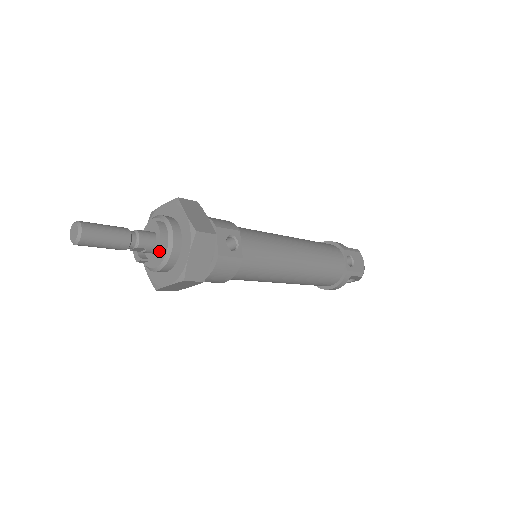
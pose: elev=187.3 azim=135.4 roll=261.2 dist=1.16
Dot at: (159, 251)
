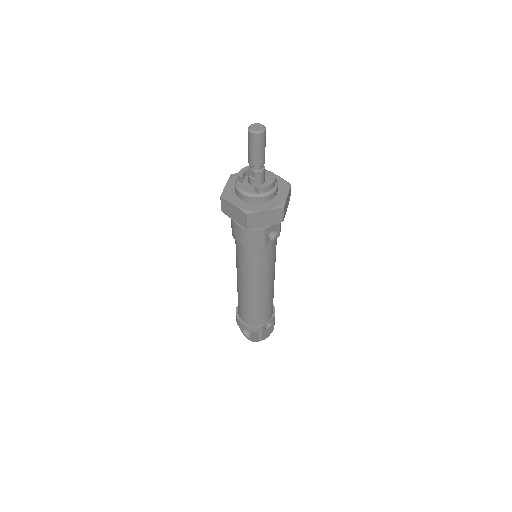
Dot at: (260, 188)
